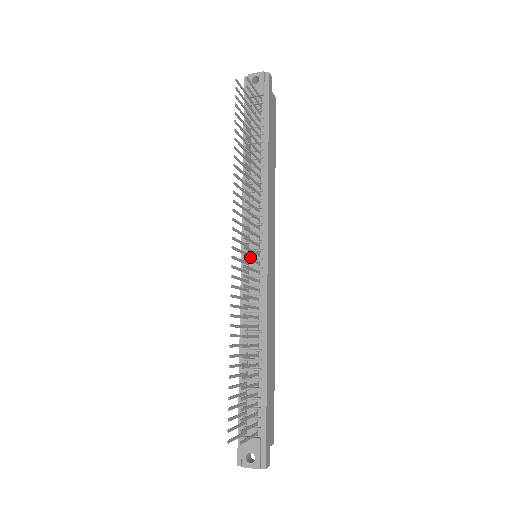
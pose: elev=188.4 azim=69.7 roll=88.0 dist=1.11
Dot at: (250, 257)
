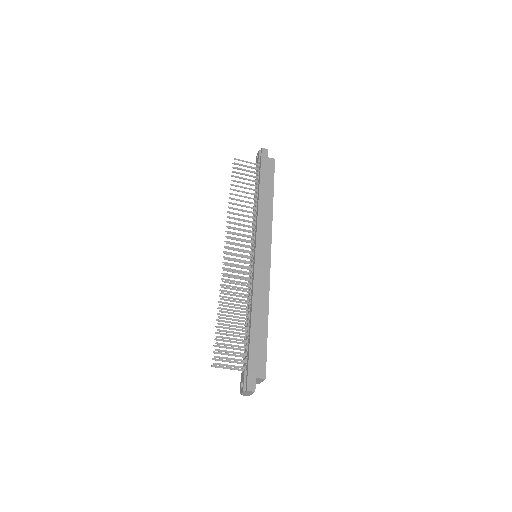
Dot at: occluded
